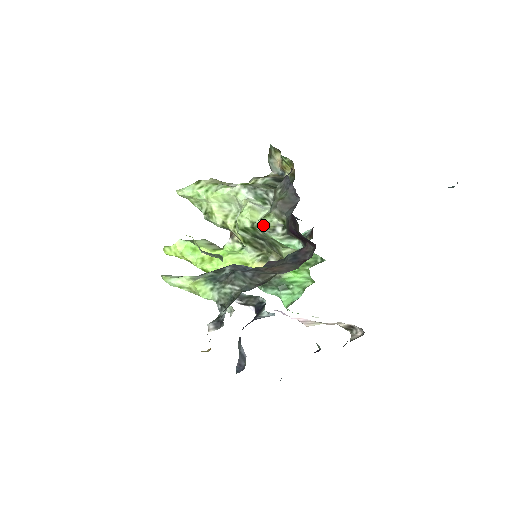
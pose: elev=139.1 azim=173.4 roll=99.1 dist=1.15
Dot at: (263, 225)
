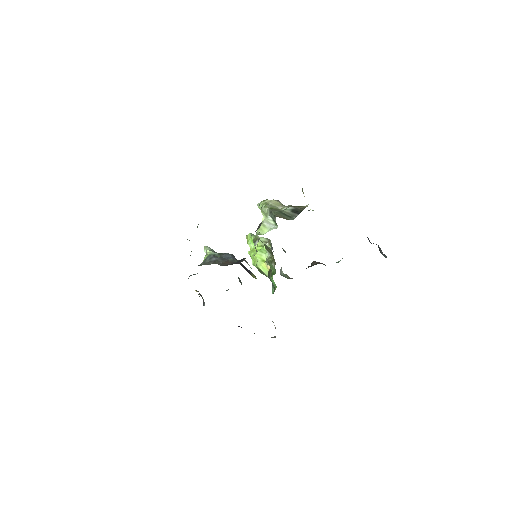
Dot at: (255, 237)
